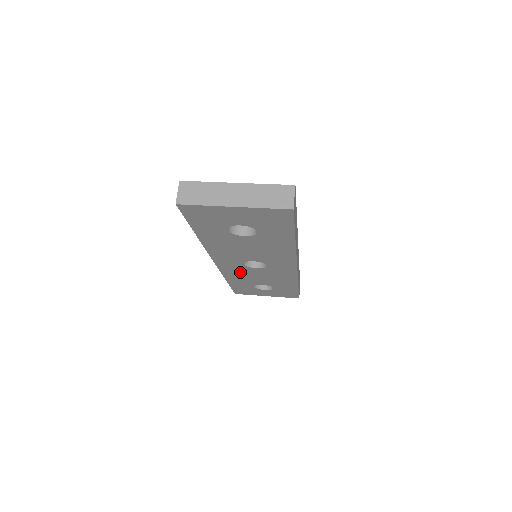
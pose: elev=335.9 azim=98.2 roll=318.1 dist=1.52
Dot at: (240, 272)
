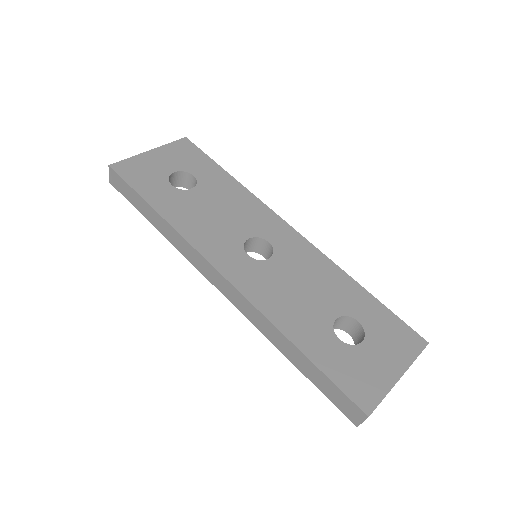
Dot at: occluded
